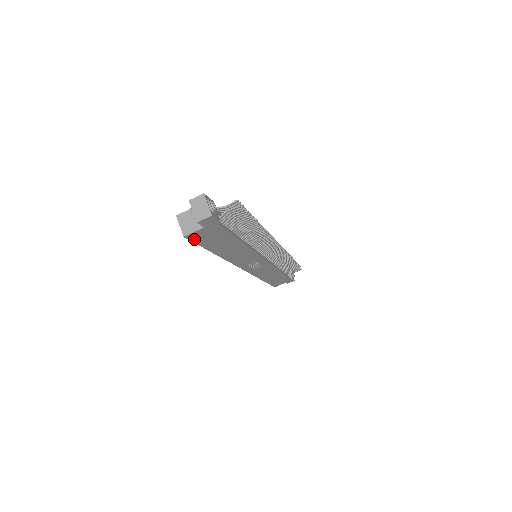
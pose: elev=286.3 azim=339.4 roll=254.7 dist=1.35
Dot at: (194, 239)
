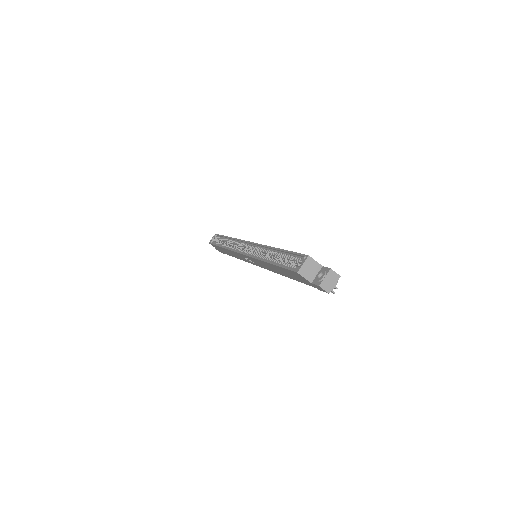
Dot at: (293, 272)
